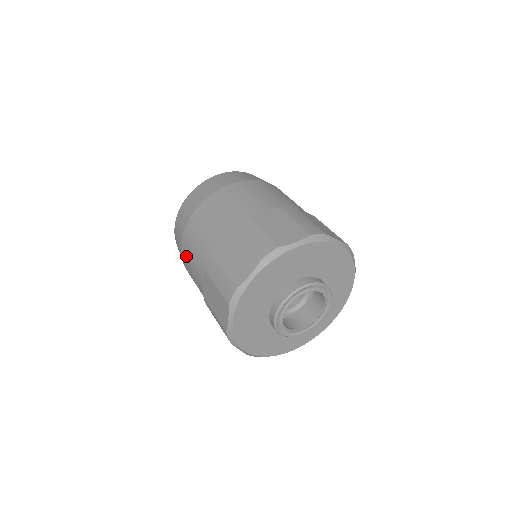
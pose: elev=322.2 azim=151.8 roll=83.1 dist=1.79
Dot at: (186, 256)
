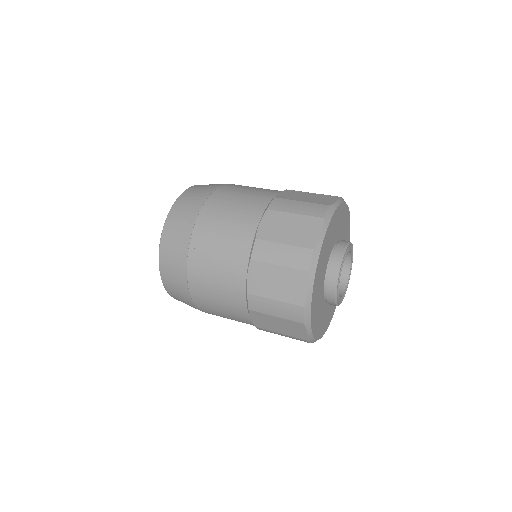
Dot at: (214, 215)
